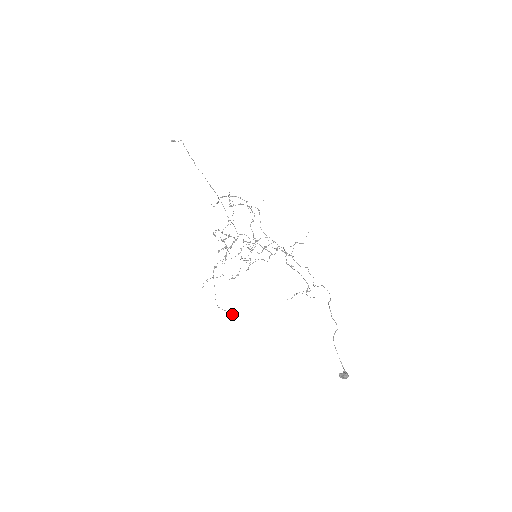
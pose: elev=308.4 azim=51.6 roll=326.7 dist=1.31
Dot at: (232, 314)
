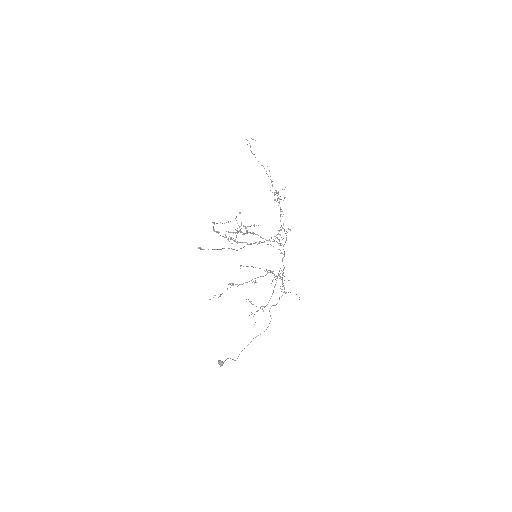
Dot at: occluded
